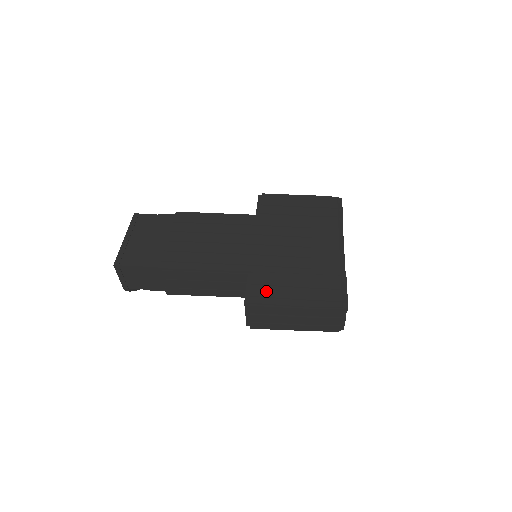
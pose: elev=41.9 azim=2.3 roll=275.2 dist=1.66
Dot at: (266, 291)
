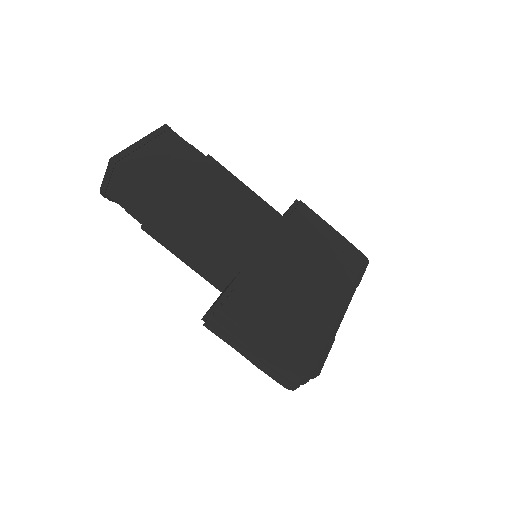
Dot at: (250, 301)
